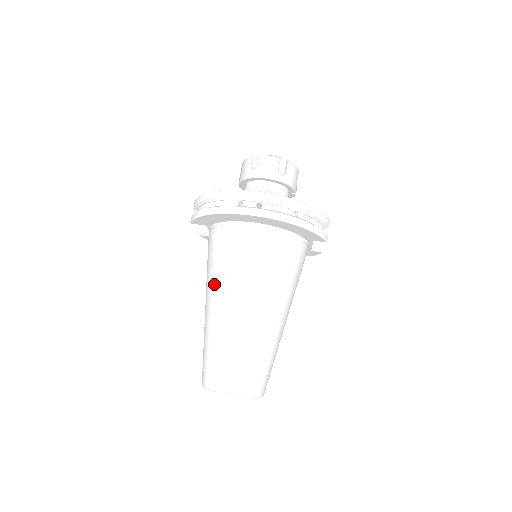
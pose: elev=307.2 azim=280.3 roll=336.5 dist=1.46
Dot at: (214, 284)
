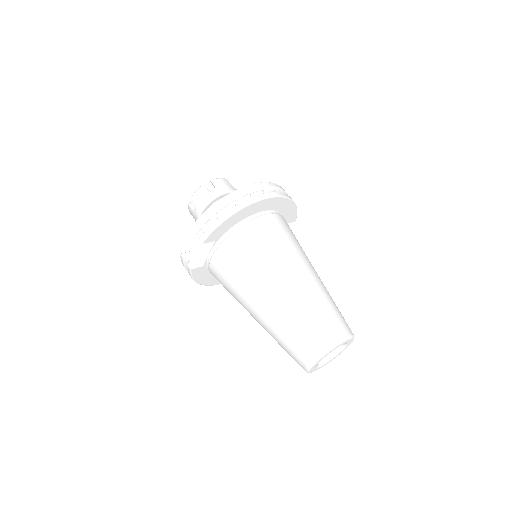
Dot at: (266, 272)
